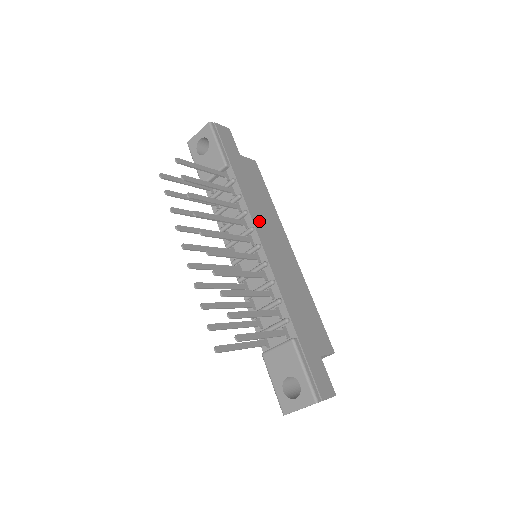
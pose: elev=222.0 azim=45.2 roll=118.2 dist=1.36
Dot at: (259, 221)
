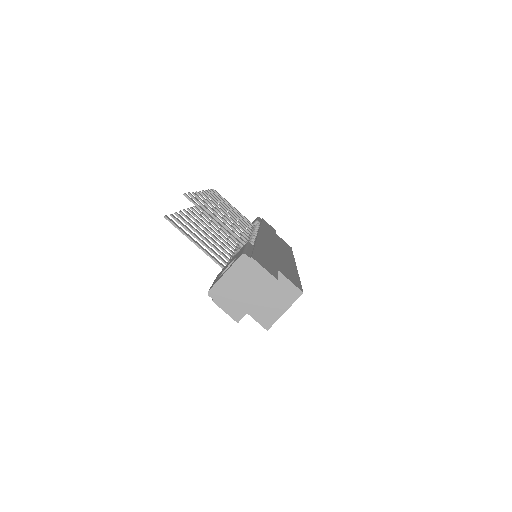
Dot at: (267, 235)
